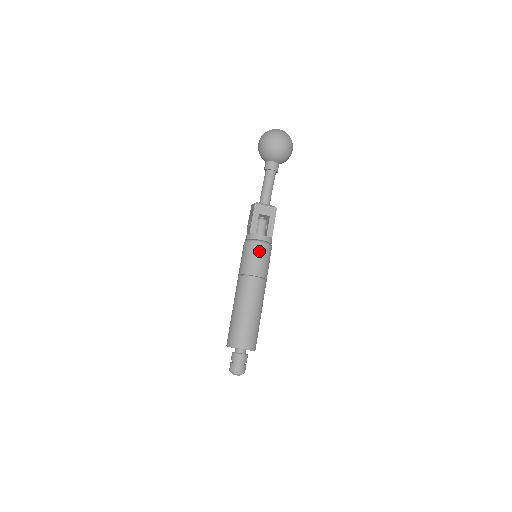
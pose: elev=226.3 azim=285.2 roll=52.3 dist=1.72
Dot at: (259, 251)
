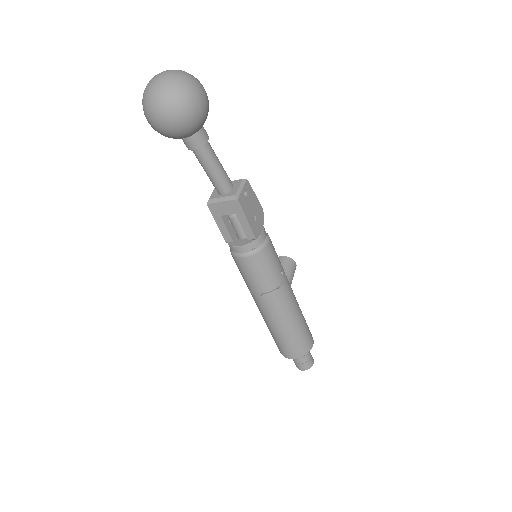
Dot at: (246, 267)
